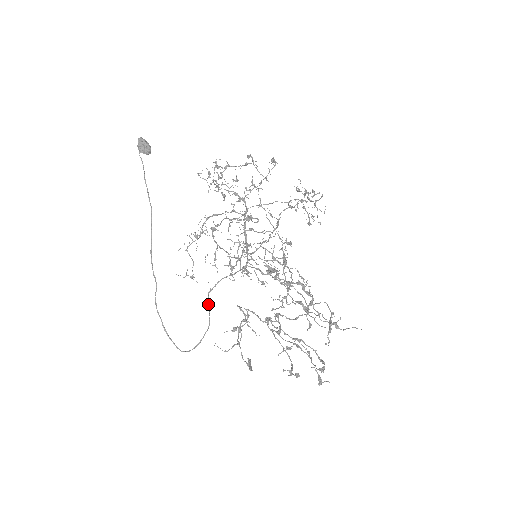
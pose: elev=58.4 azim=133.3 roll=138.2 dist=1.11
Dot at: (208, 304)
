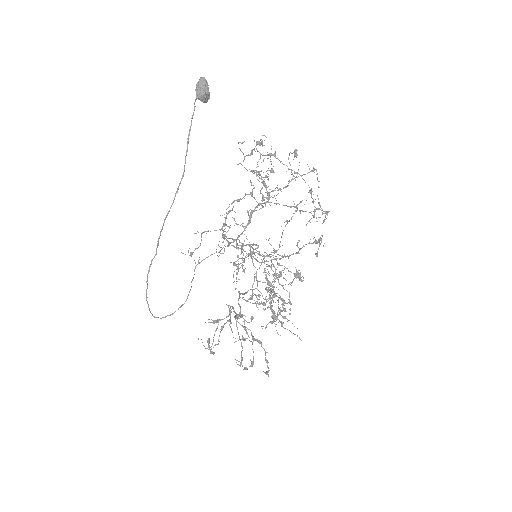
Dot at: (192, 279)
